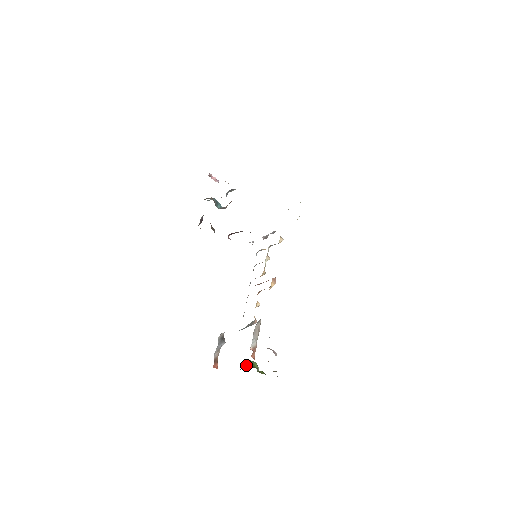
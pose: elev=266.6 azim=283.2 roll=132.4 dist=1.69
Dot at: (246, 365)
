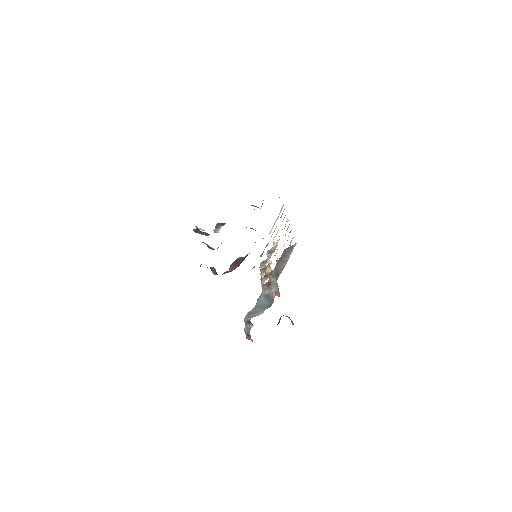
Dot at: (278, 322)
